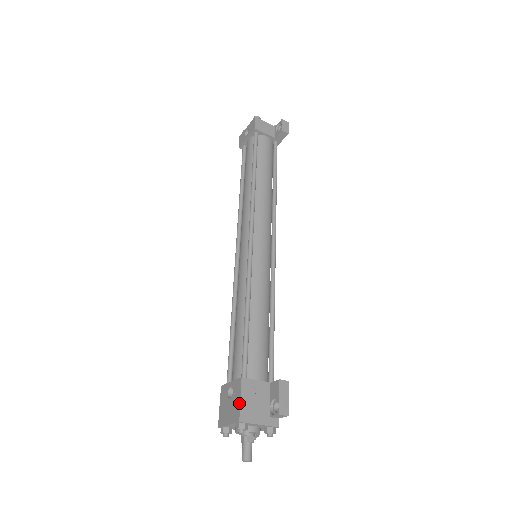
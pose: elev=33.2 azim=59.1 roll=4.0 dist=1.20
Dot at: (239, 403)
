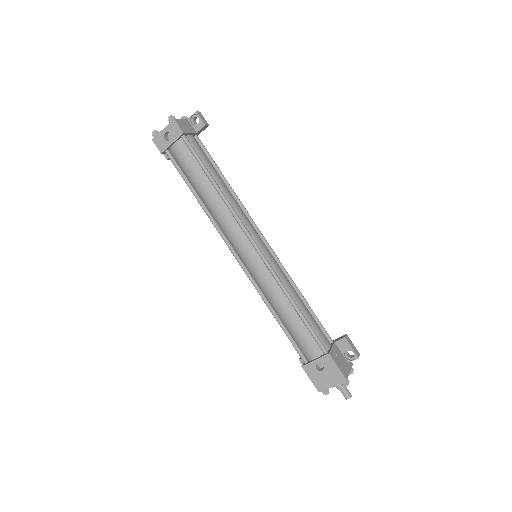
Dot at: (338, 370)
